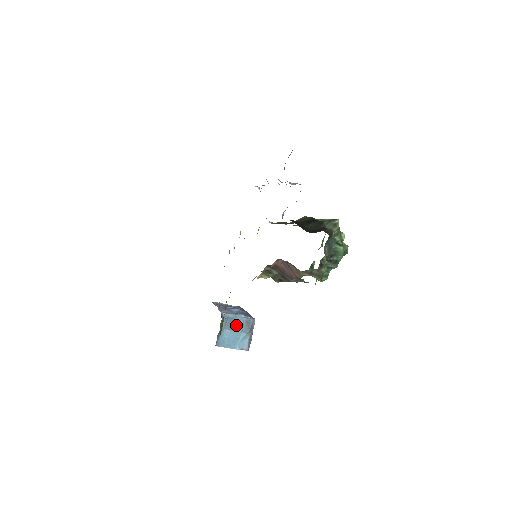
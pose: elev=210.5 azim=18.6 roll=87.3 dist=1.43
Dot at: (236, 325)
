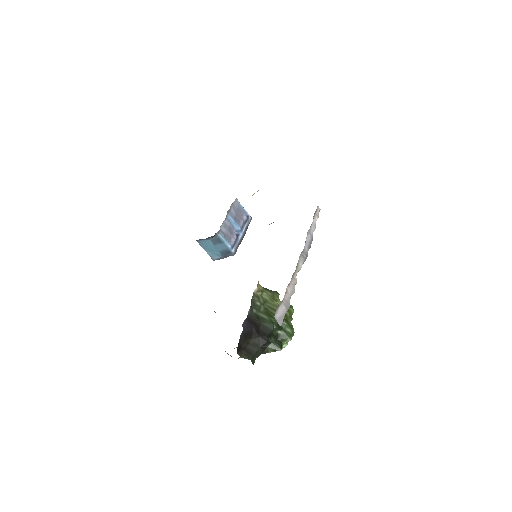
Dot at: (220, 246)
